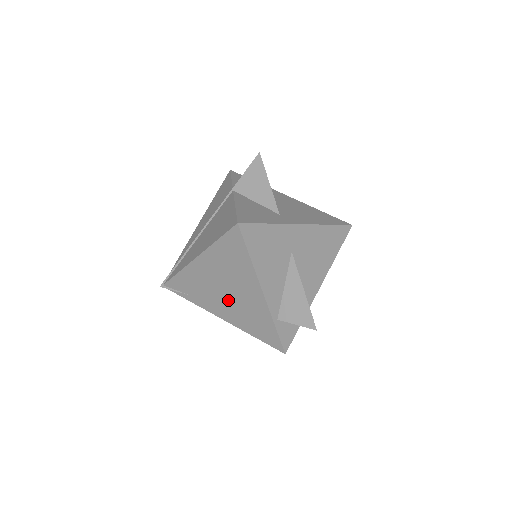
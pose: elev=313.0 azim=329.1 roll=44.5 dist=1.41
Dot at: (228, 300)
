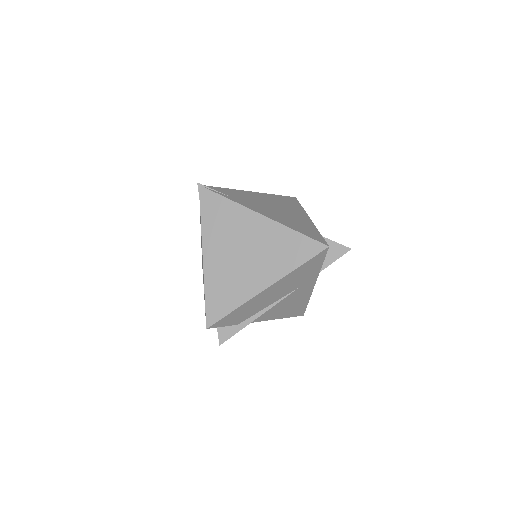
Dot at: (275, 211)
